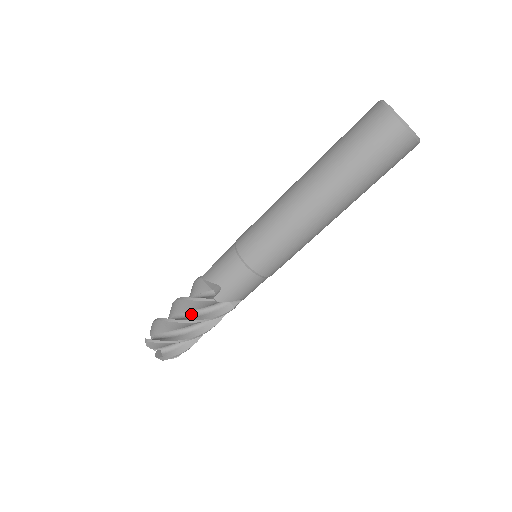
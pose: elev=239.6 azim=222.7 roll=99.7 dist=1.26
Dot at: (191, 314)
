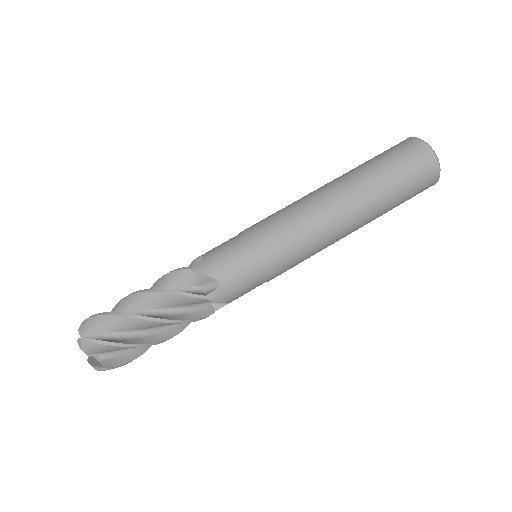
Dot at: occluded
